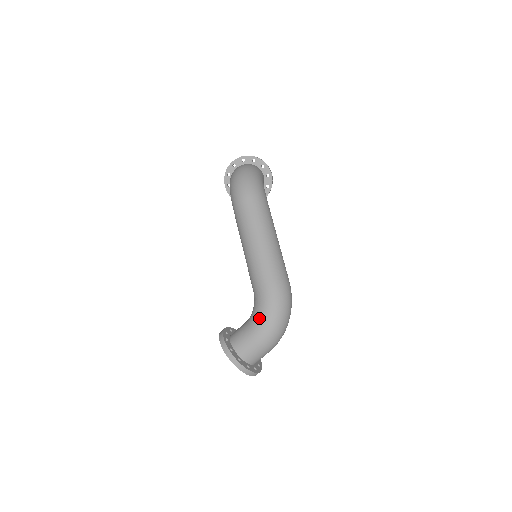
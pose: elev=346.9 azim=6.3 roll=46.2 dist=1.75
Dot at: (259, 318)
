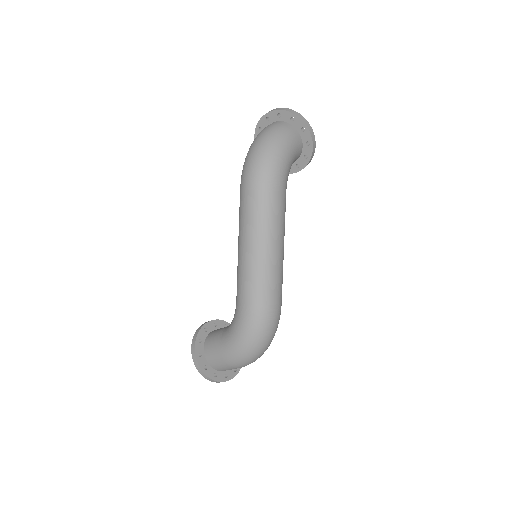
Dot at: (230, 338)
